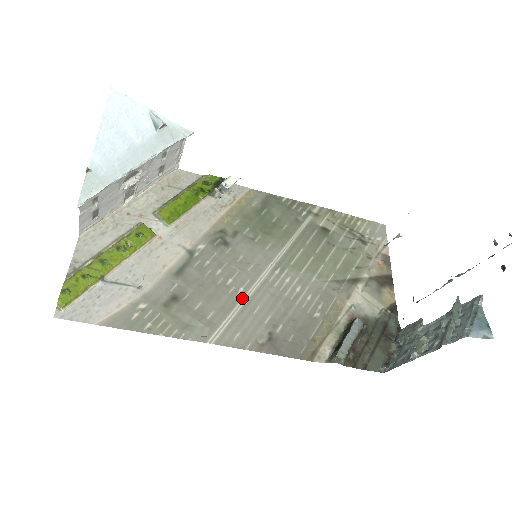
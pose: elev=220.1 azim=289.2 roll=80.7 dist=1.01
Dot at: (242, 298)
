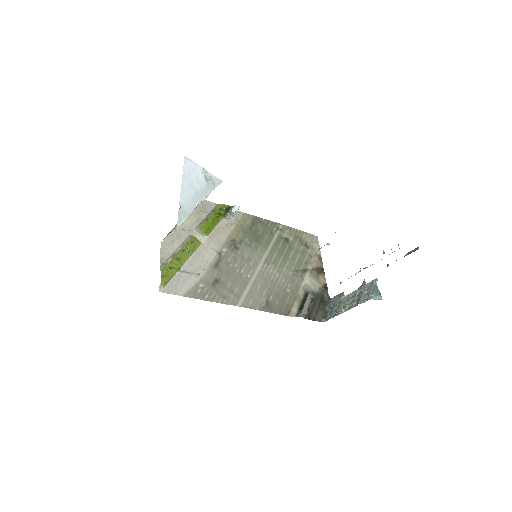
Dot at: (250, 281)
